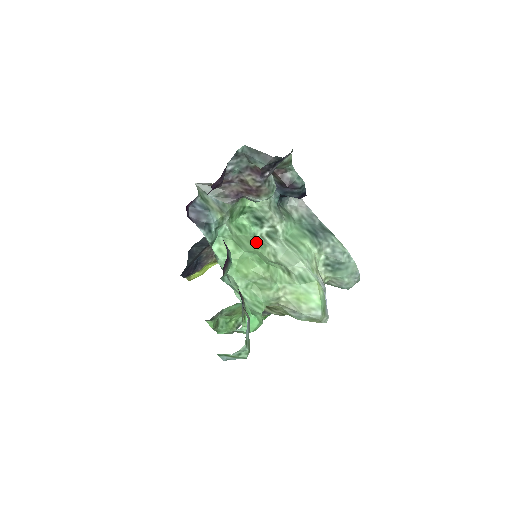
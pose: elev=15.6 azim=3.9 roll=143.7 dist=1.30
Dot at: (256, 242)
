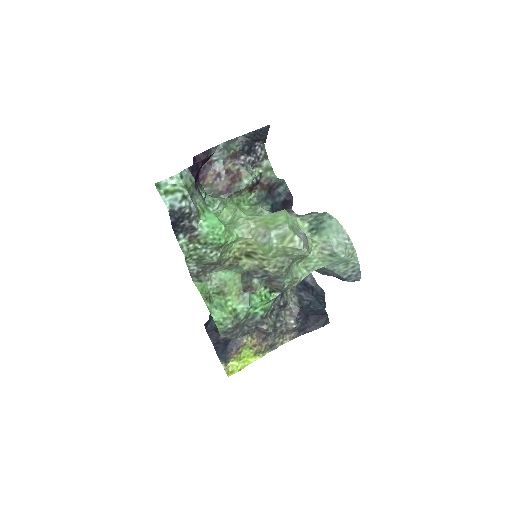
Dot at: occluded
